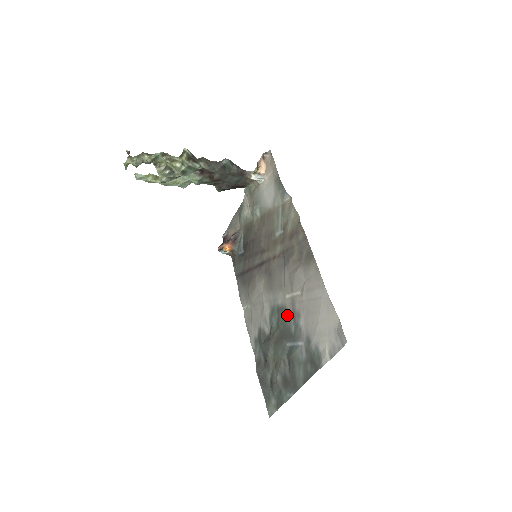
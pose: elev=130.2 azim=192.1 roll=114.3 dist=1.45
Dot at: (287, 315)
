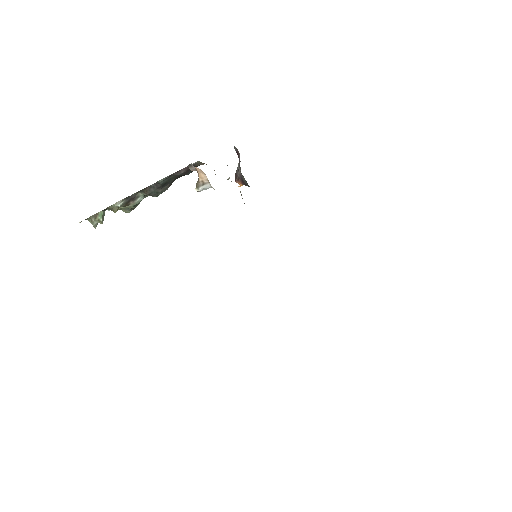
Dot at: occluded
